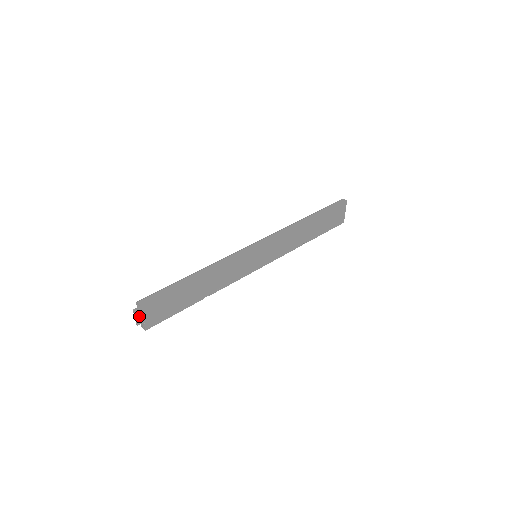
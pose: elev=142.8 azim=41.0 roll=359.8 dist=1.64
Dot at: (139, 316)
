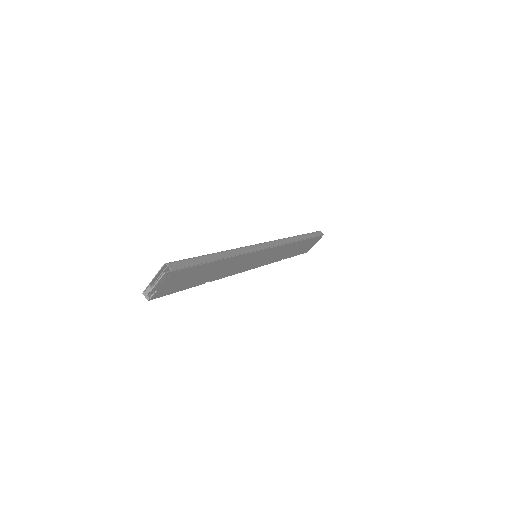
Dot at: (161, 282)
